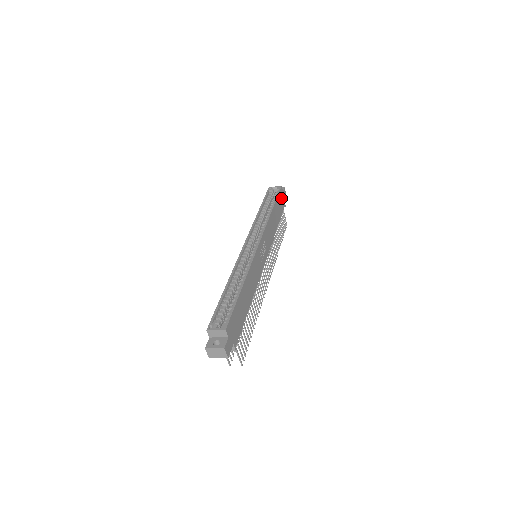
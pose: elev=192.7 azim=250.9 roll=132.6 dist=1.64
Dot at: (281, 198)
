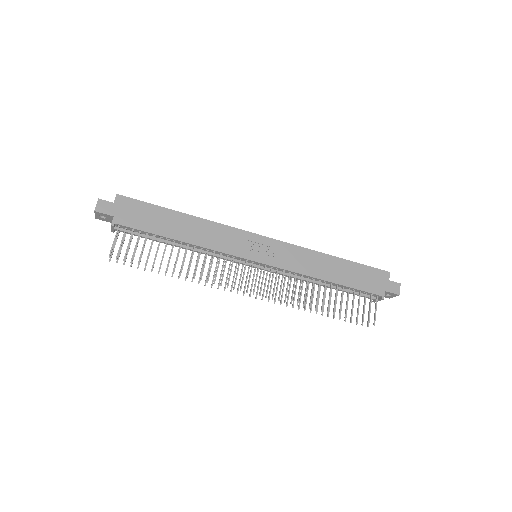
Dot at: (376, 278)
